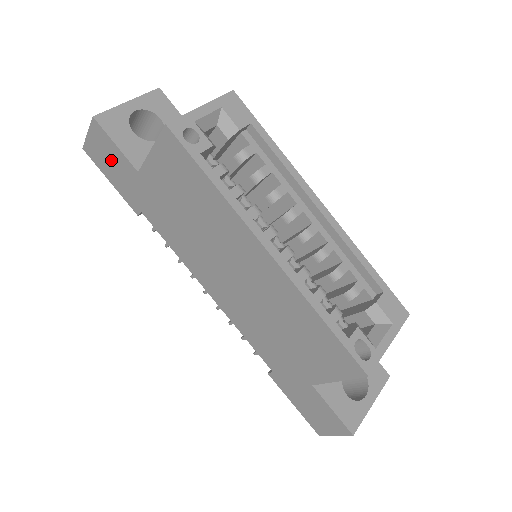
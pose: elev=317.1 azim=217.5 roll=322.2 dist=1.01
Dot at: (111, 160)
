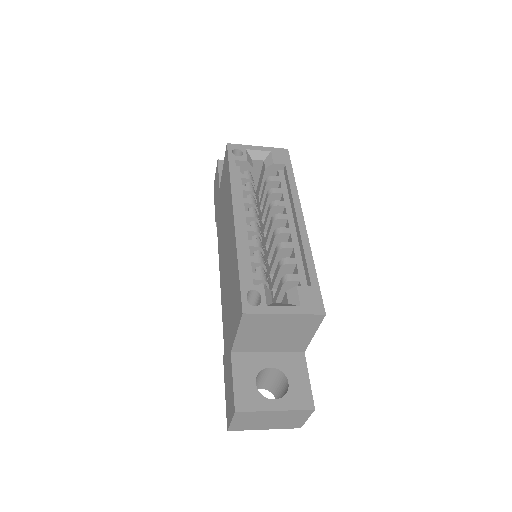
Dot at: occluded
